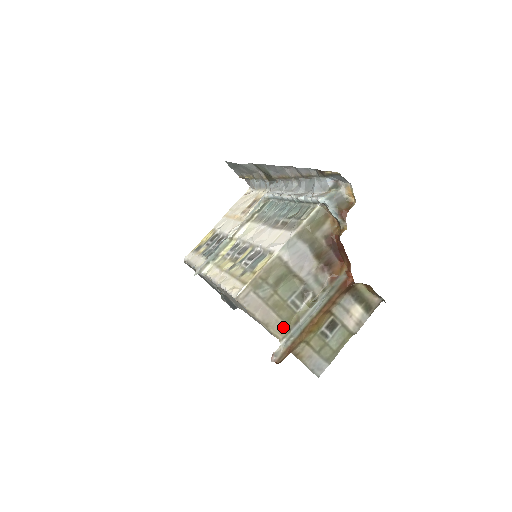
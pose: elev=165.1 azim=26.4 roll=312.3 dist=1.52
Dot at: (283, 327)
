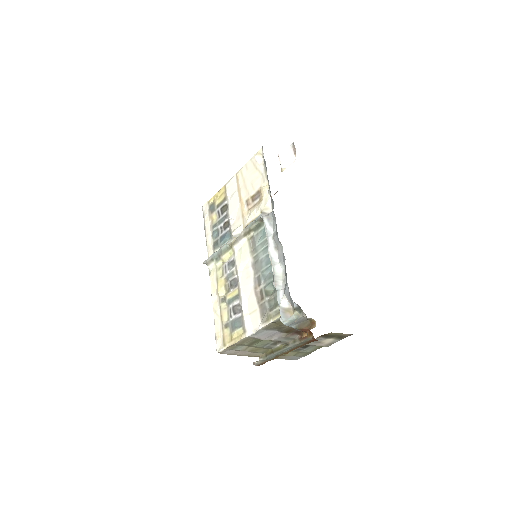
Dot at: (261, 354)
